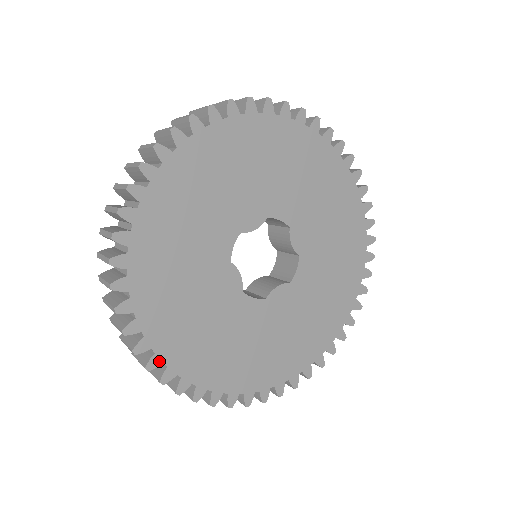
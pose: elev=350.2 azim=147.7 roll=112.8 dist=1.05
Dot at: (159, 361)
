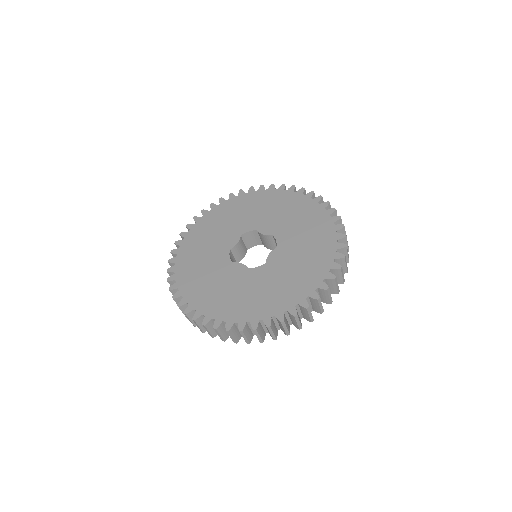
Dot at: (220, 322)
